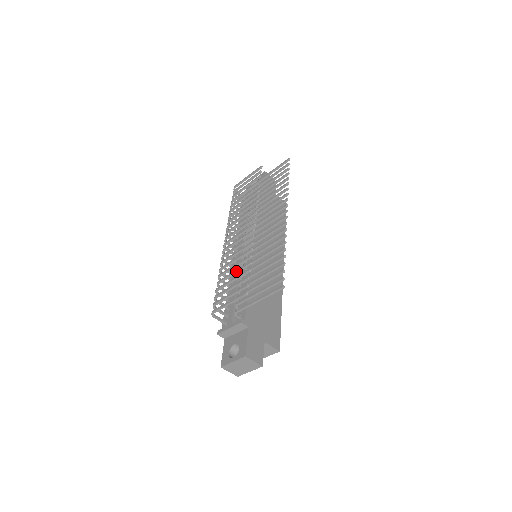
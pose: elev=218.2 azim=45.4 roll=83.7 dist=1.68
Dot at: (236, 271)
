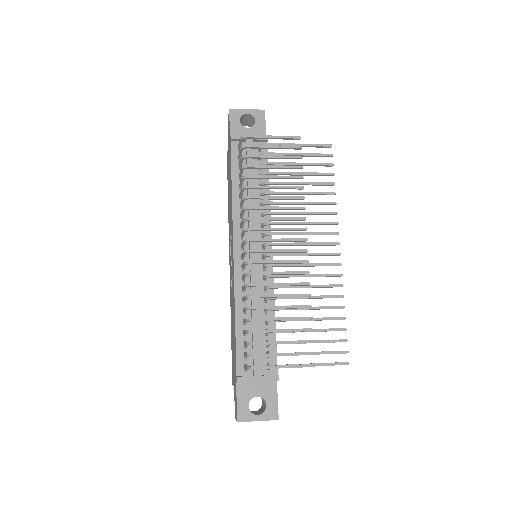
Dot at: occluded
